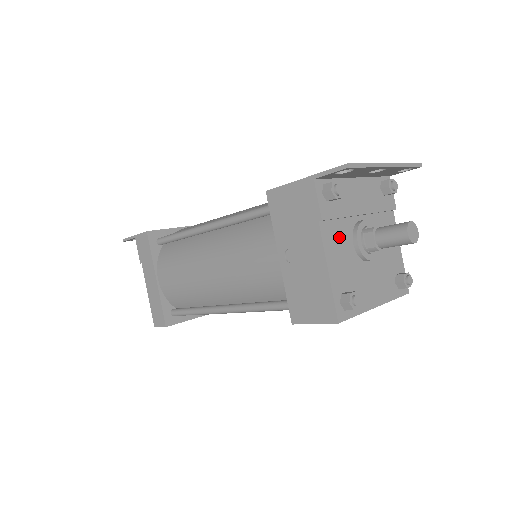
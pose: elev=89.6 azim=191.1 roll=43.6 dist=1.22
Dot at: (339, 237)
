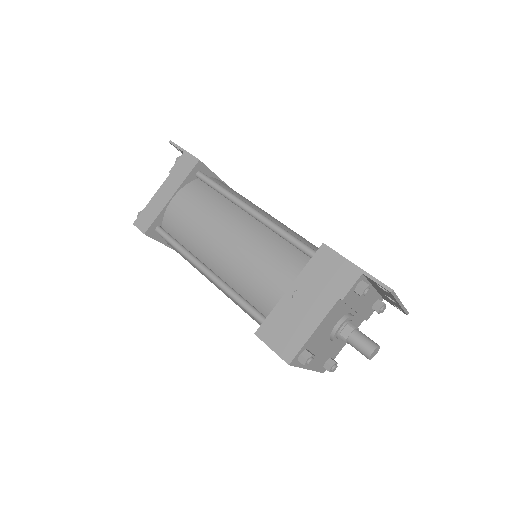
Dot at: (336, 315)
